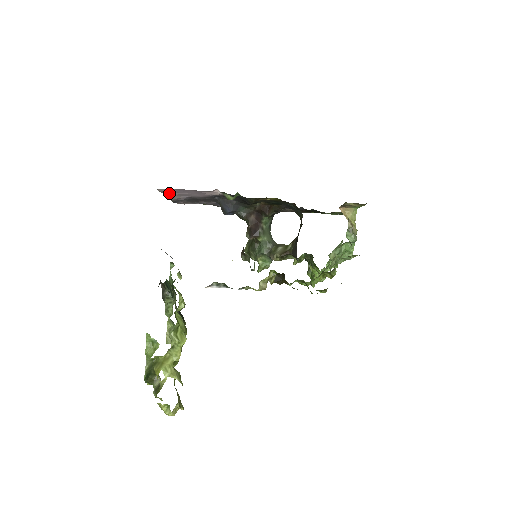
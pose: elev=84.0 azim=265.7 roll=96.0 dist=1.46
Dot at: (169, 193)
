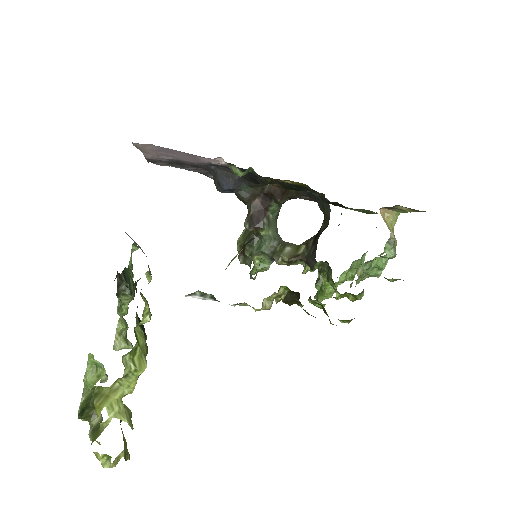
Dot at: (147, 150)
